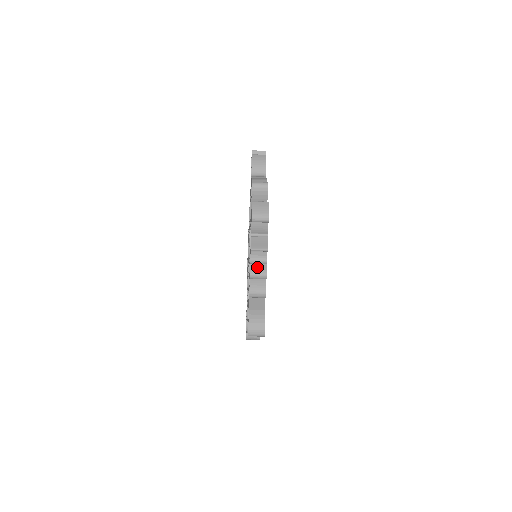
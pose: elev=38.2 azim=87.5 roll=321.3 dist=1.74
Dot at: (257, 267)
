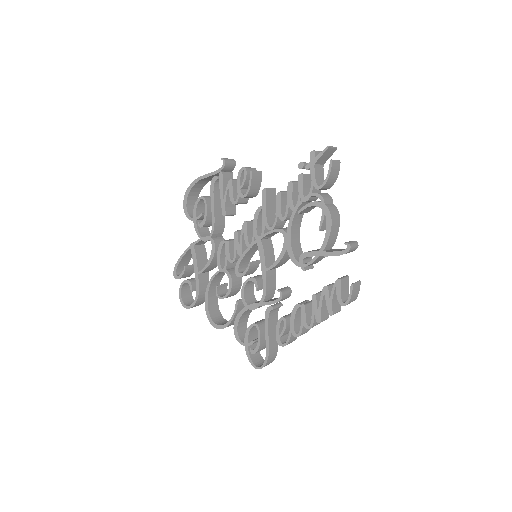
Dot at: occluded
